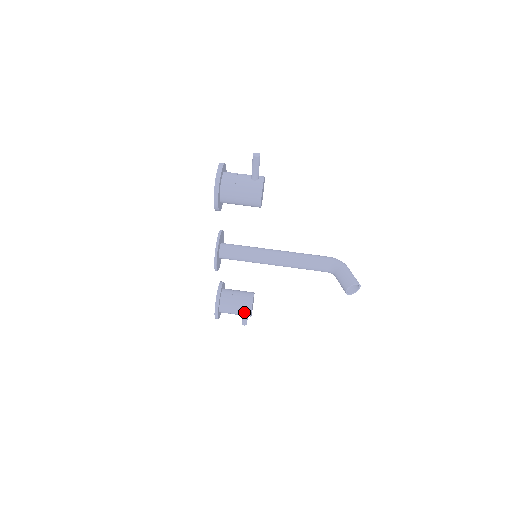
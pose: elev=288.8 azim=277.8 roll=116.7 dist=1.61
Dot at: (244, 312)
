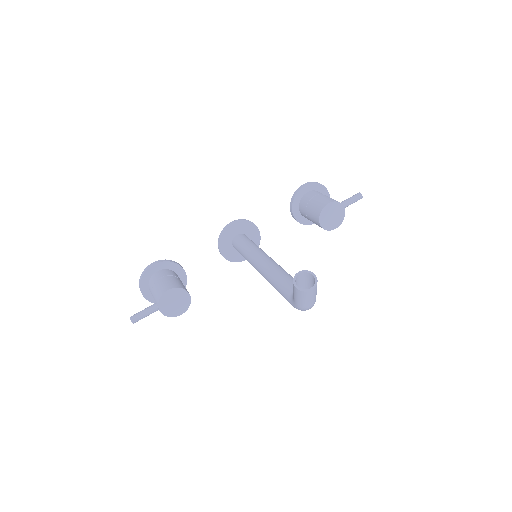
Dot at: (167, 285)
